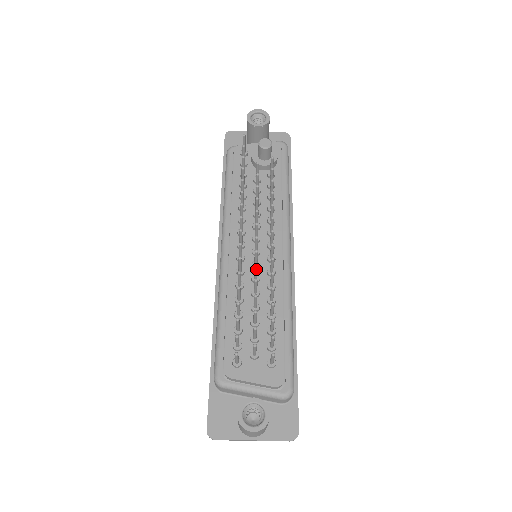
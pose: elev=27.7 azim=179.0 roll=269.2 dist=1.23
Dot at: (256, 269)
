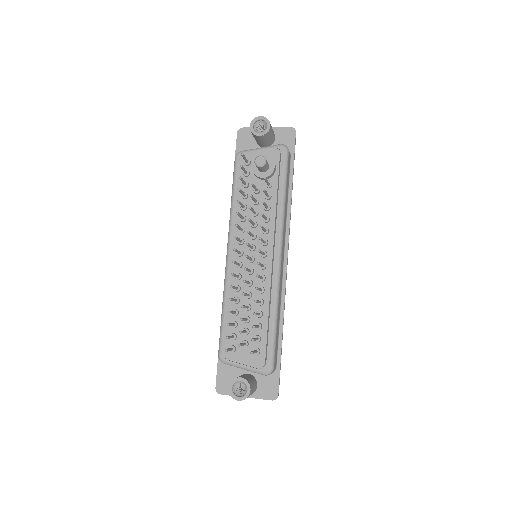
Dot at: occluded
